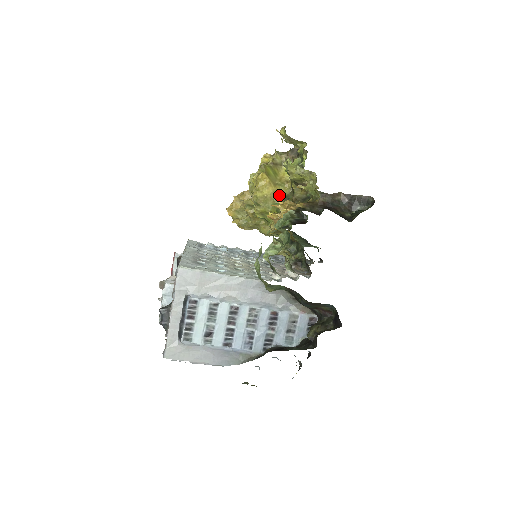
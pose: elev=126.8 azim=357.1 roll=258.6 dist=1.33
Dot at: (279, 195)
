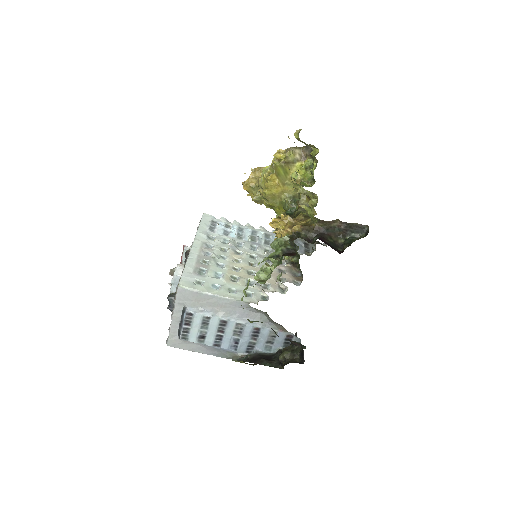
Dot at: (287, 194)
